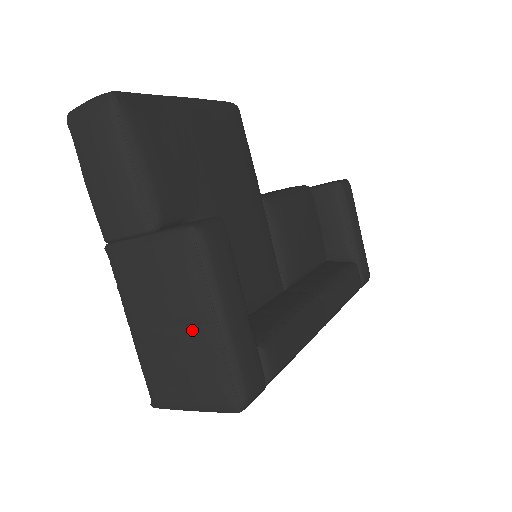
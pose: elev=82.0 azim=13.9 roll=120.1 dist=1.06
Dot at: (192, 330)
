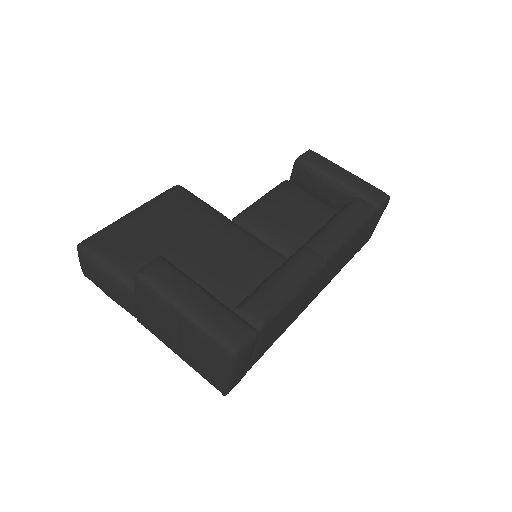
Dot at: (181, 329)
